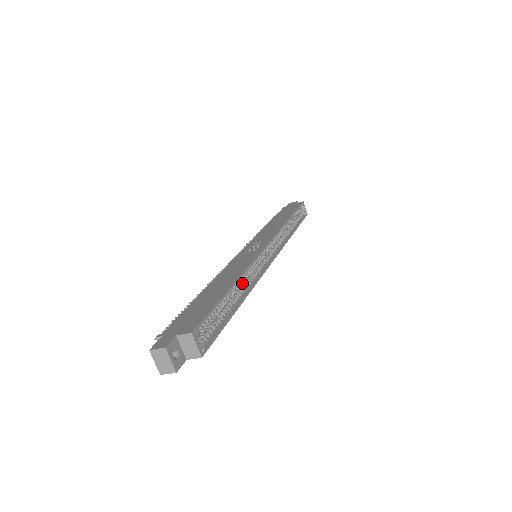
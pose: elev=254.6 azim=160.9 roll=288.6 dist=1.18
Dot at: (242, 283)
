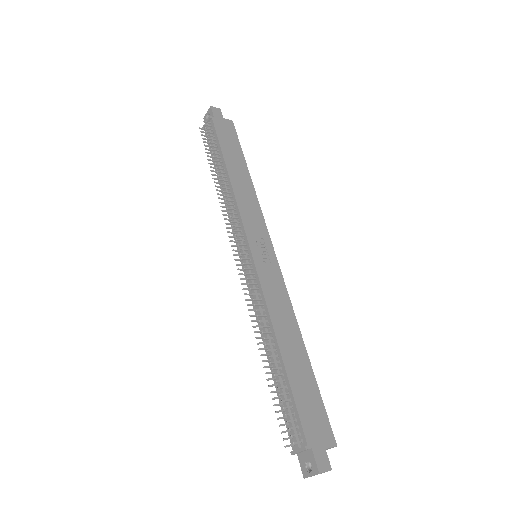
Dot at: occluded
